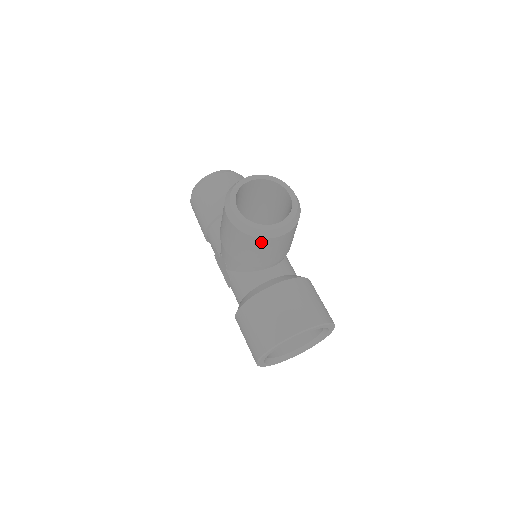
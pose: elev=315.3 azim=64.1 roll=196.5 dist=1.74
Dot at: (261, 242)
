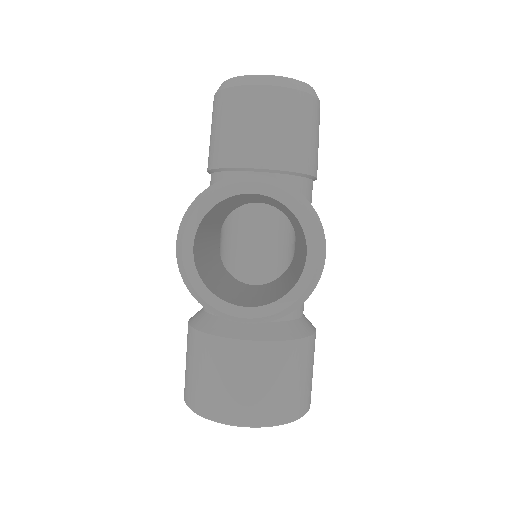
Dot at: occluded
